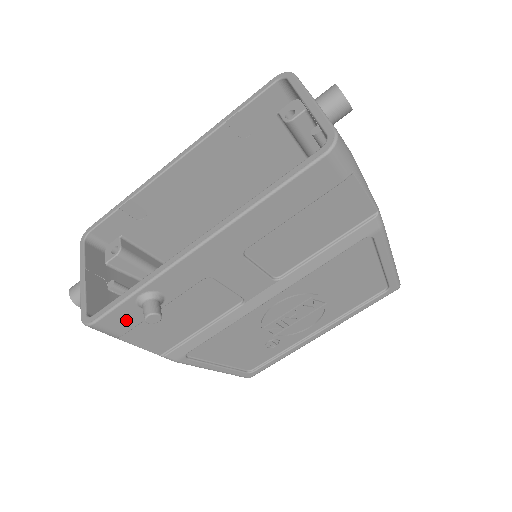
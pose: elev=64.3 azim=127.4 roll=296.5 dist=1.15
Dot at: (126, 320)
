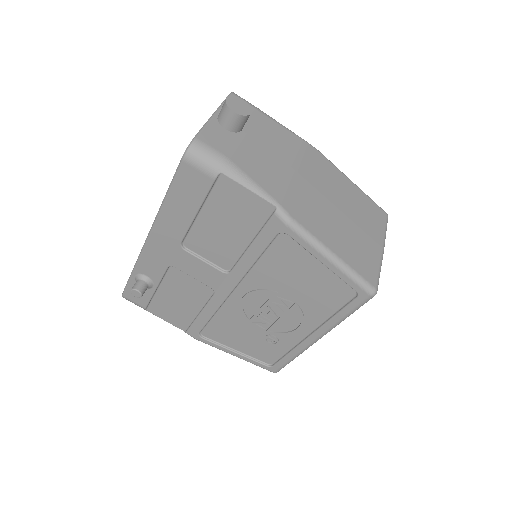
Dot at: occluded
